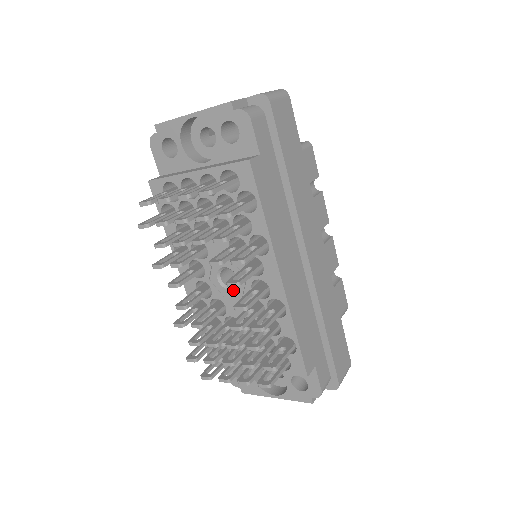
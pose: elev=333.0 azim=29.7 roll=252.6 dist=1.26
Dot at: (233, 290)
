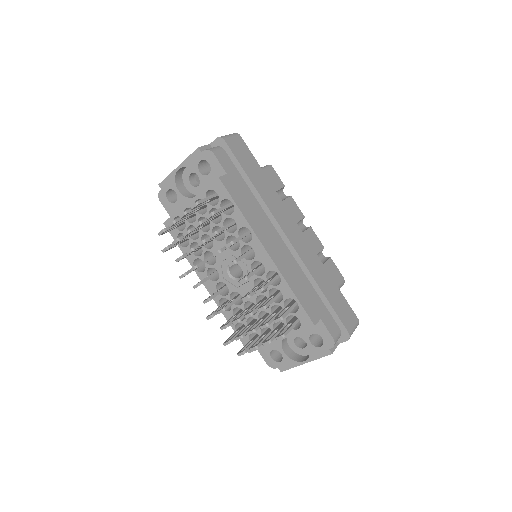
Dot at: occluded
